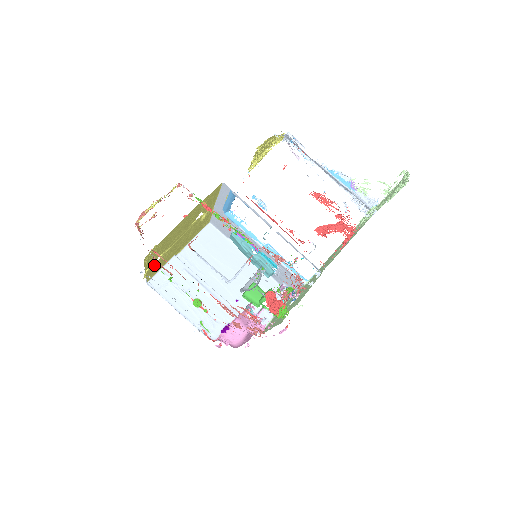
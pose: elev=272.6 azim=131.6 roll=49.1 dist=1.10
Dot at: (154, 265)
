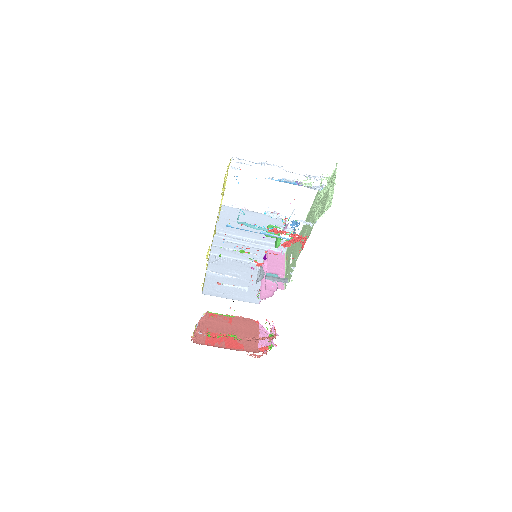
Dot at: occluded
